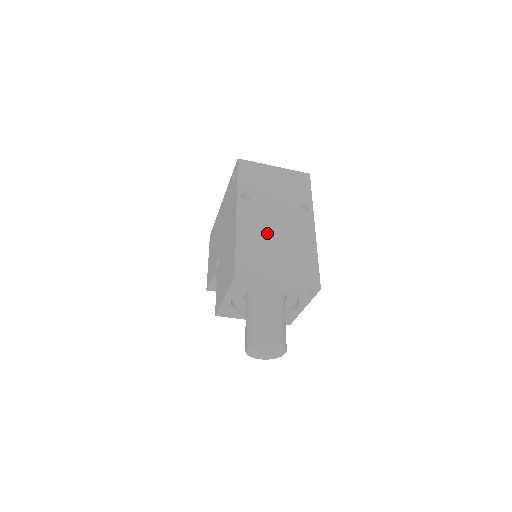
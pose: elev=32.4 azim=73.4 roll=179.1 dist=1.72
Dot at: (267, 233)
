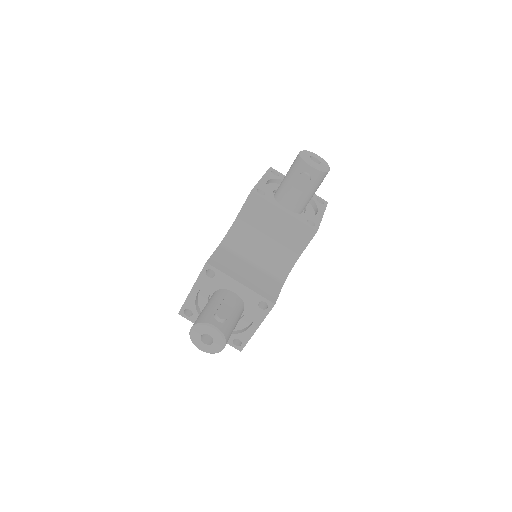
Dot at: occluded
